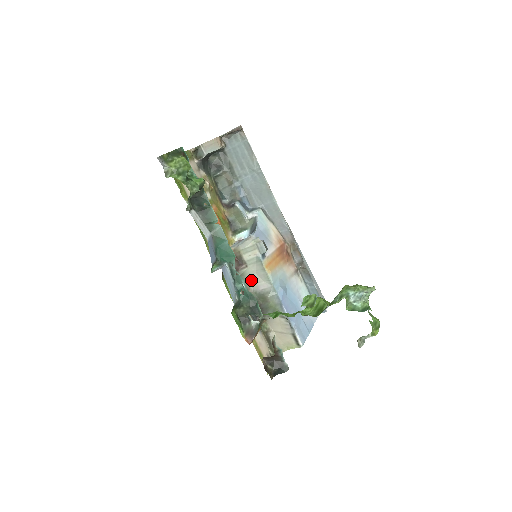
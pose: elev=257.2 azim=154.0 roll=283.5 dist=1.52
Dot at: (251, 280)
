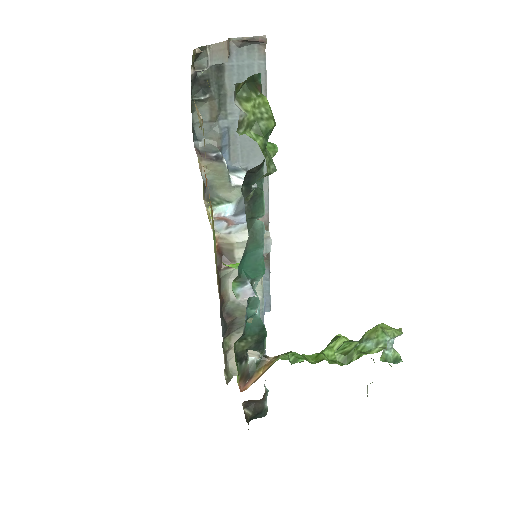
Dot at: (231, 284)
